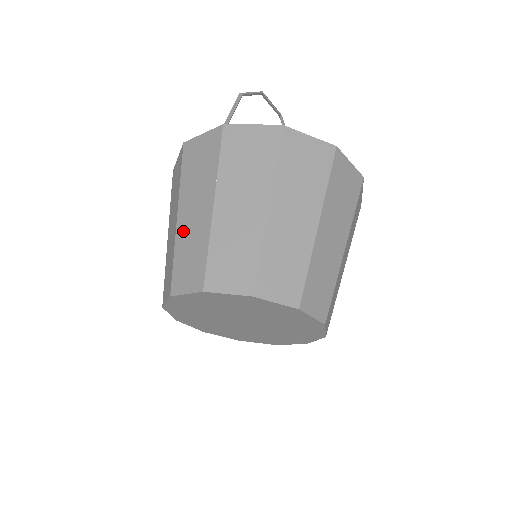
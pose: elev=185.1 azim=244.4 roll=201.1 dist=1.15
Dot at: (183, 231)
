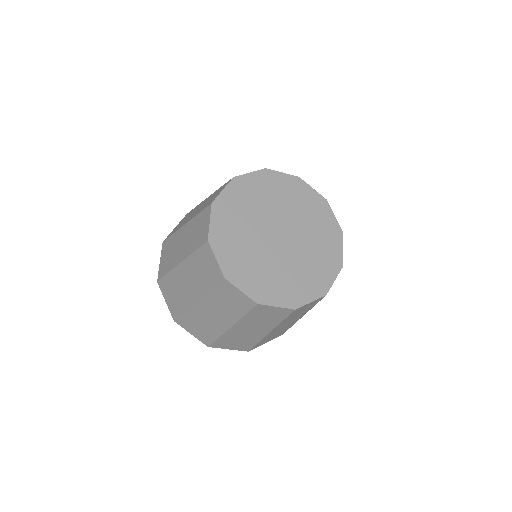
Dot at: occluded
